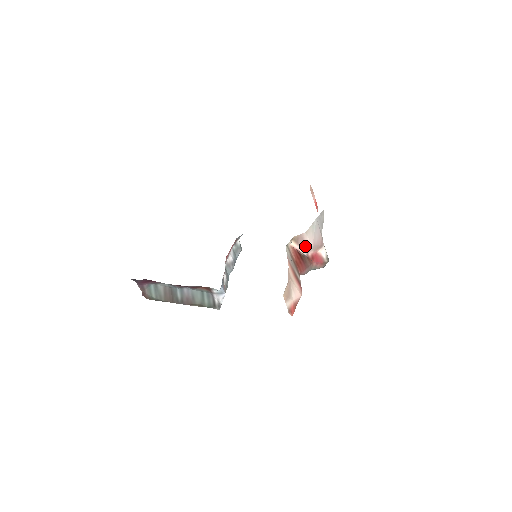
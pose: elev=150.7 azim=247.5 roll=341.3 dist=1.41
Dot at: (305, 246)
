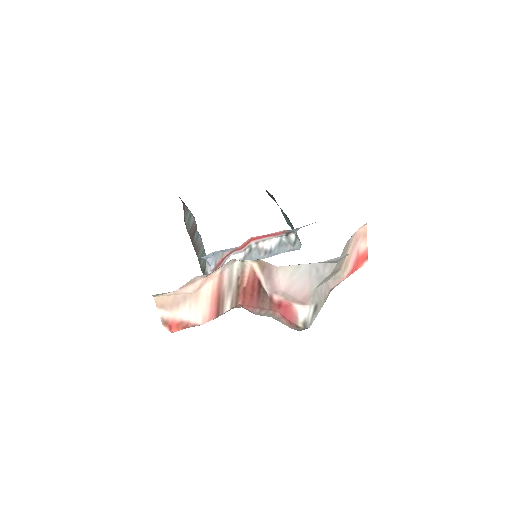
Dot at: (271, 282)
